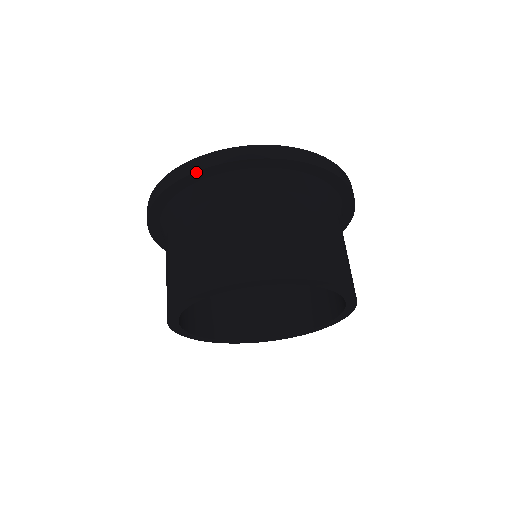
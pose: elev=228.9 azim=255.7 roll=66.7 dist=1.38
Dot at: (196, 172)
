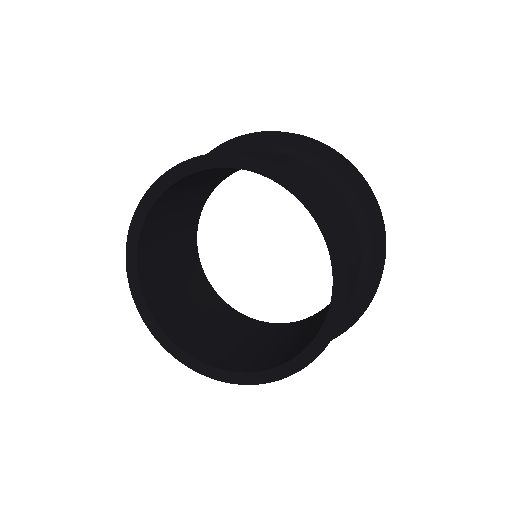
Dot at: occluded
